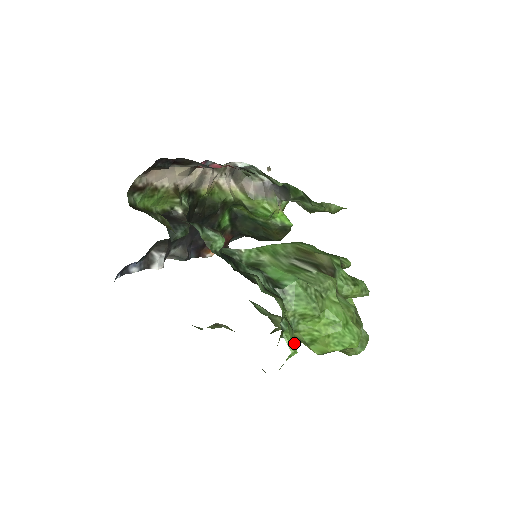
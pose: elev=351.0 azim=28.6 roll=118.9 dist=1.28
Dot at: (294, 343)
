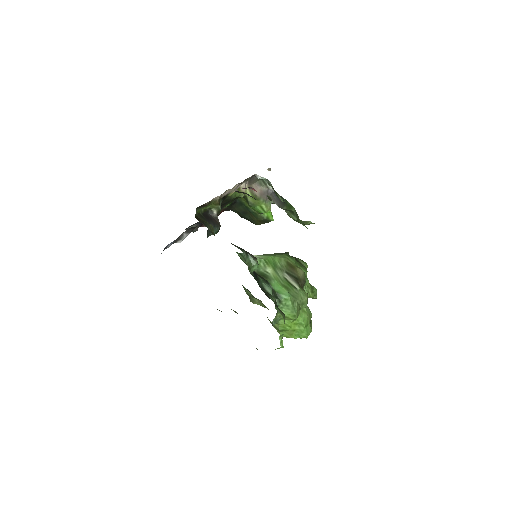
Dot at: (282, 340)
